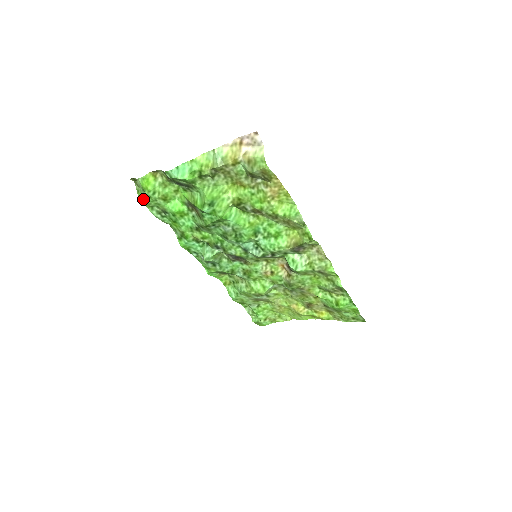
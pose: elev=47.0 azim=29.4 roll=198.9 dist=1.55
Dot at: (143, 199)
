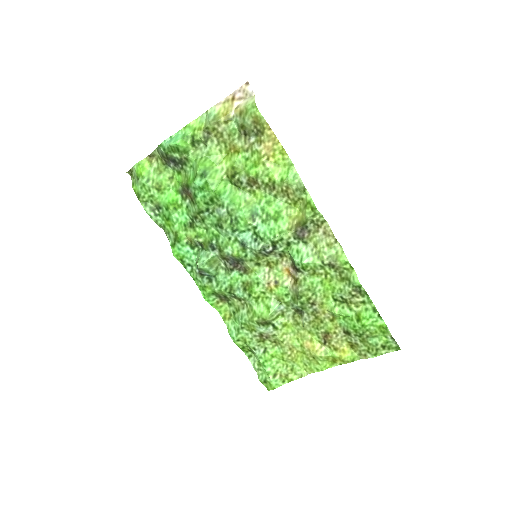
Dot at: (137, 191)
